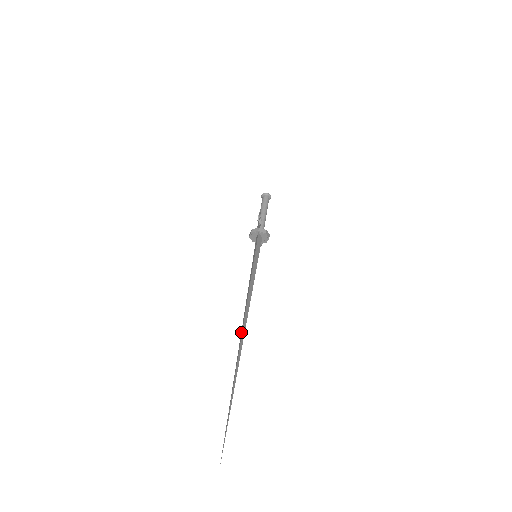
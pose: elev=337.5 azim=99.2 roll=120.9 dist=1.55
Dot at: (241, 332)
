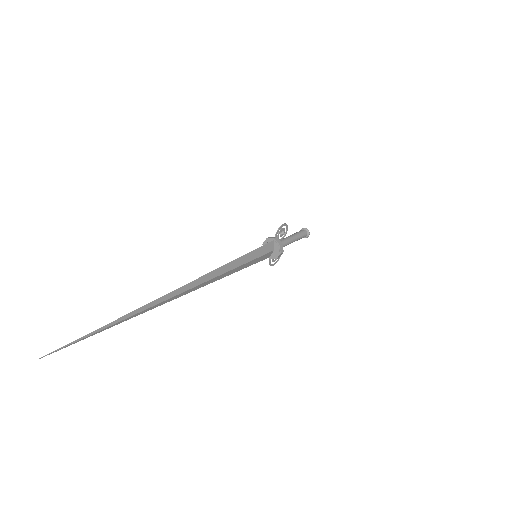
Dot at: (184, 286)
